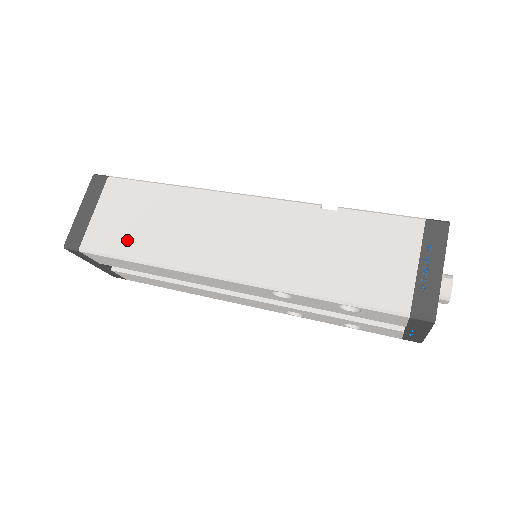
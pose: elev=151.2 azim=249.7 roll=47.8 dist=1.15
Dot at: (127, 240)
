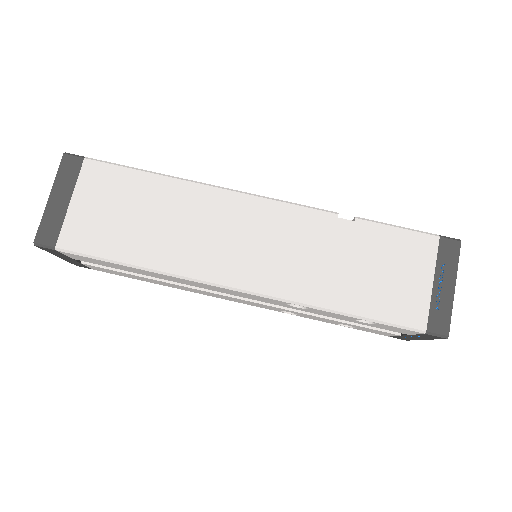
Dot at: (118, 240)
